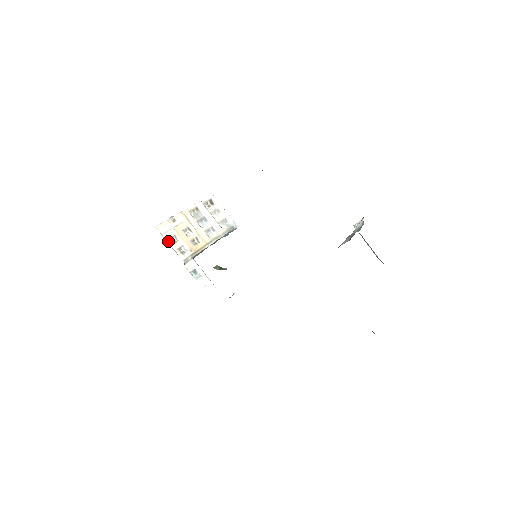
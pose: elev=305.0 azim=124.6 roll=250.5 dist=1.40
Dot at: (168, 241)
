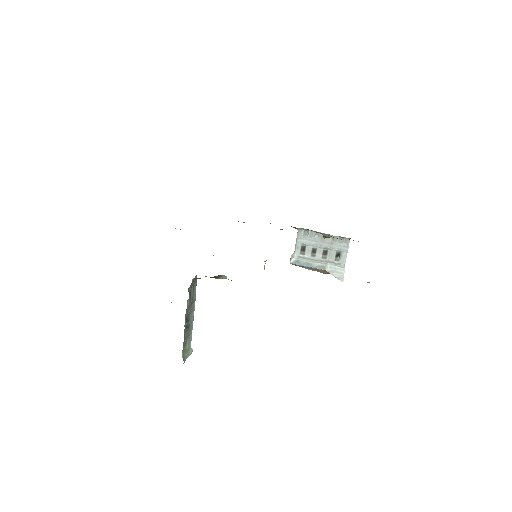
Dot at: occluded
